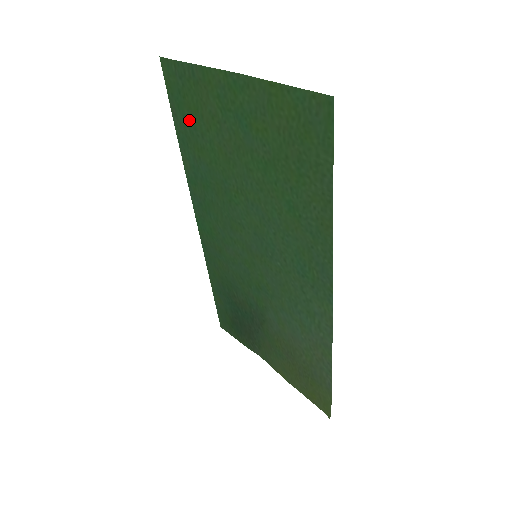
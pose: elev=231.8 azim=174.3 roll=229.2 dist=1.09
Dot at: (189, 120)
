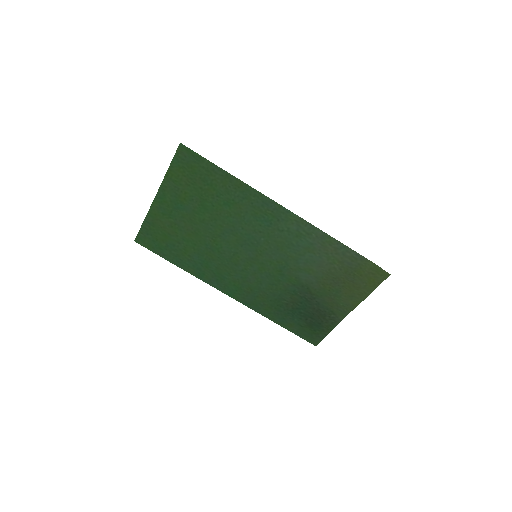
Dot at: (168, 246)
